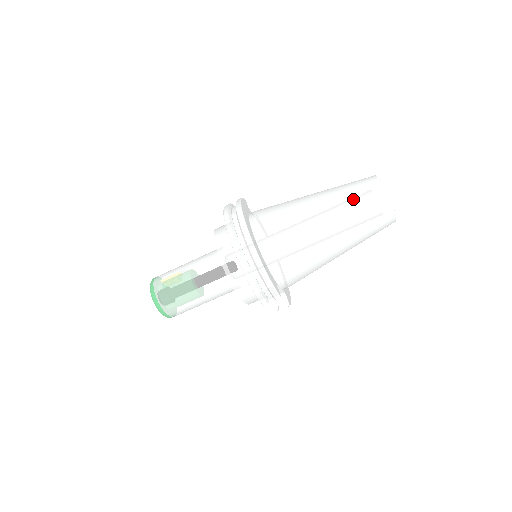
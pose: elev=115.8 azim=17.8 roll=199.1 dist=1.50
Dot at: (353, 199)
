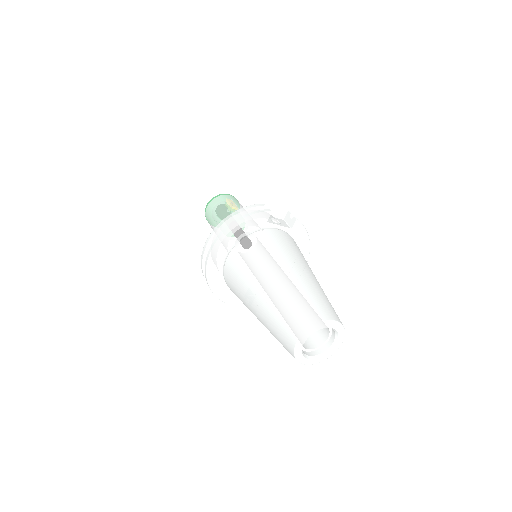
Dot at: (277, 318)
